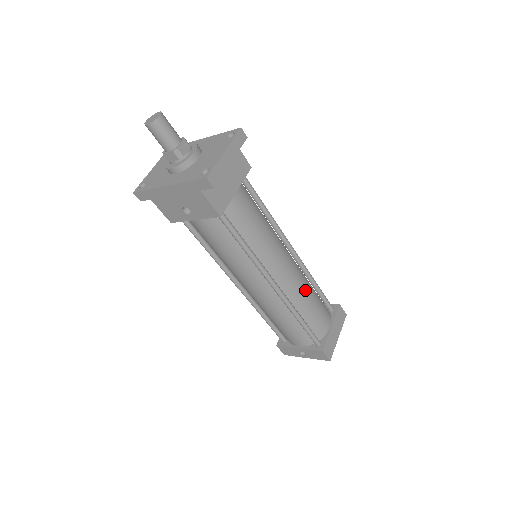
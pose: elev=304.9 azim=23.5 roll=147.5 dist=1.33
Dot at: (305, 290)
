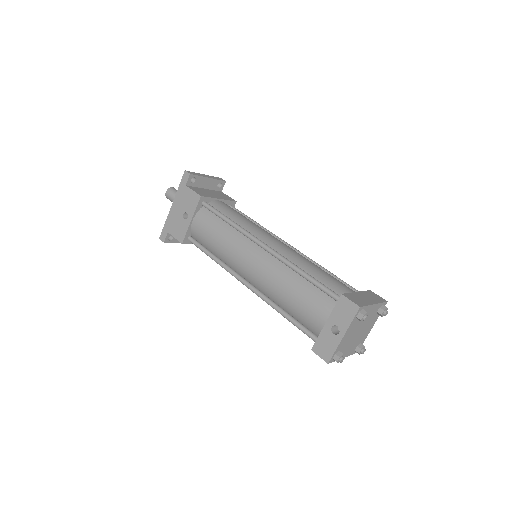
Dot at: (305, 259)
